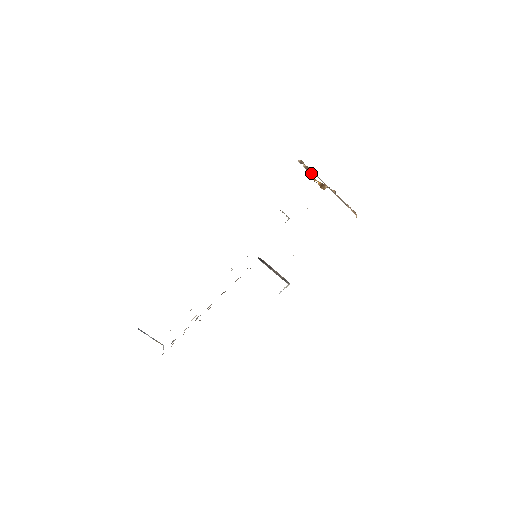
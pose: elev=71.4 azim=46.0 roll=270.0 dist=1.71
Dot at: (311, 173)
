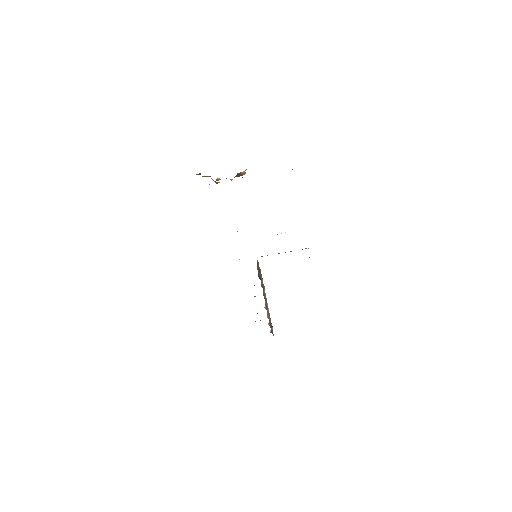
Dot at: occluded
